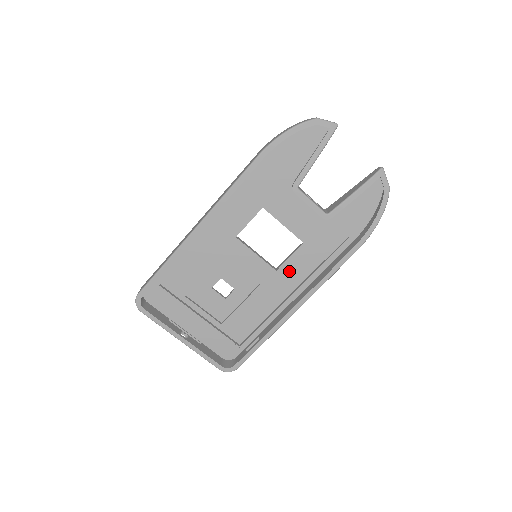
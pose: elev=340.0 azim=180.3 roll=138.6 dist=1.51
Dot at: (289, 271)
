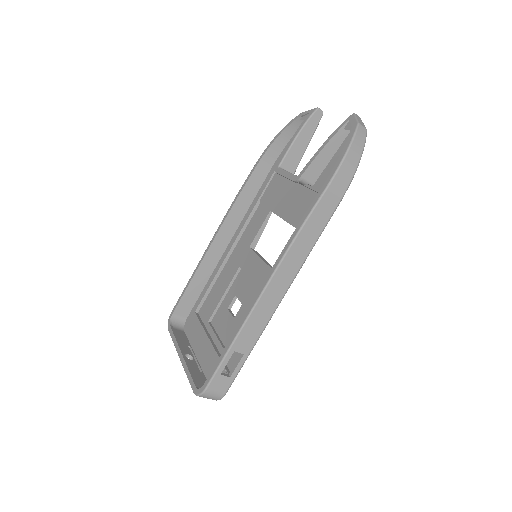
Dot at: occluded
